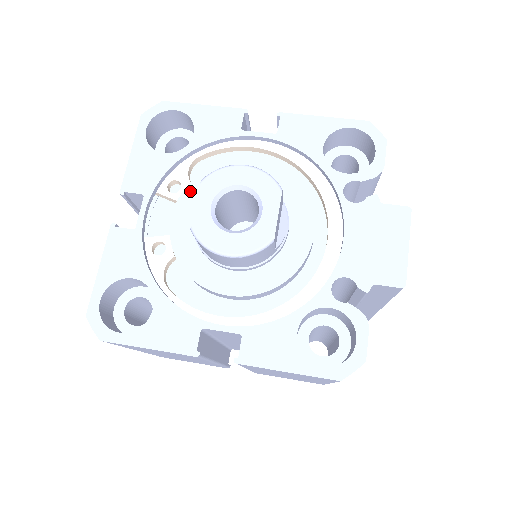
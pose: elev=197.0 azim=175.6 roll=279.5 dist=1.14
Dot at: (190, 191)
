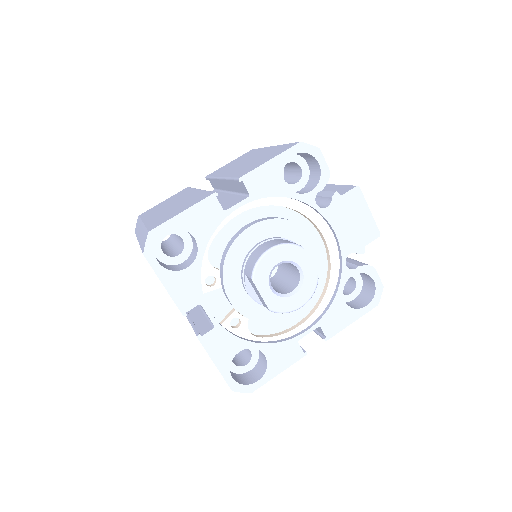
Dot at: (227, 278)
